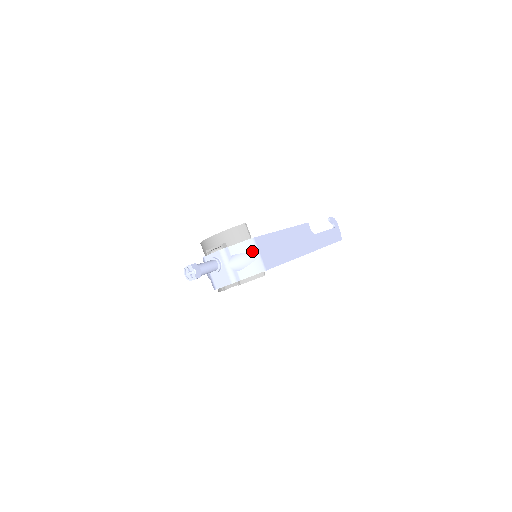
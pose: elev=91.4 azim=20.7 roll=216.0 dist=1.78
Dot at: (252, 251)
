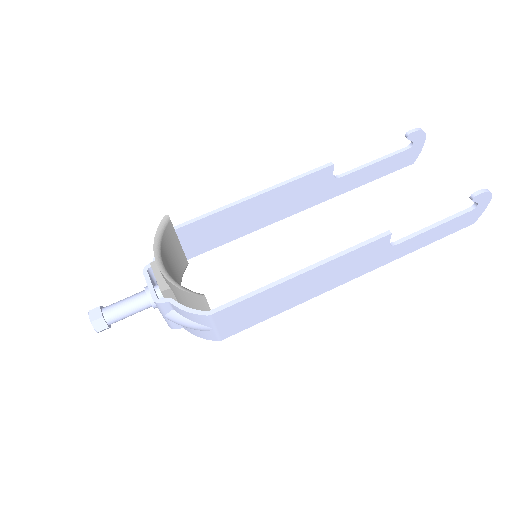
Dot at: (203, 324)
